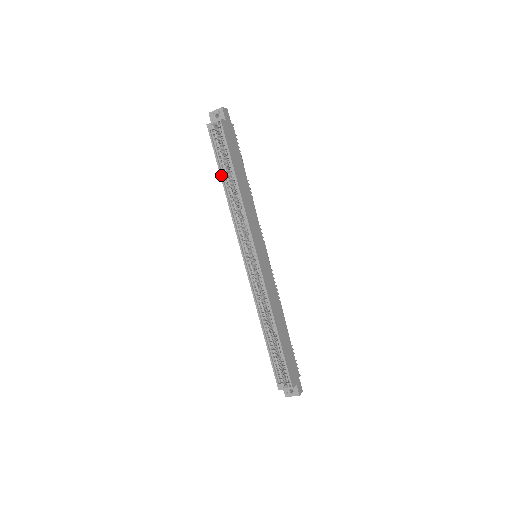
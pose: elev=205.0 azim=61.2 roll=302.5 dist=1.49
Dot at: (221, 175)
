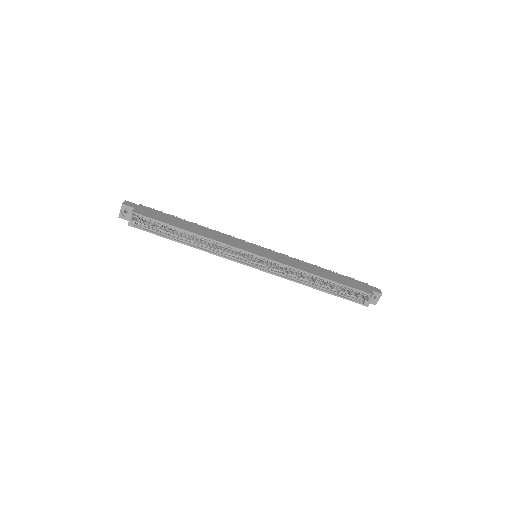
Dot at: (176, 241)
